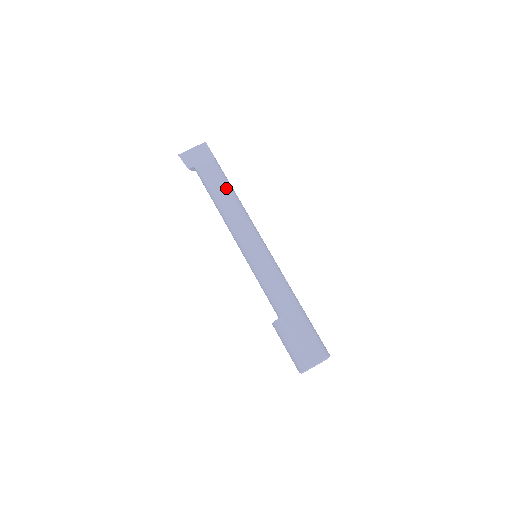
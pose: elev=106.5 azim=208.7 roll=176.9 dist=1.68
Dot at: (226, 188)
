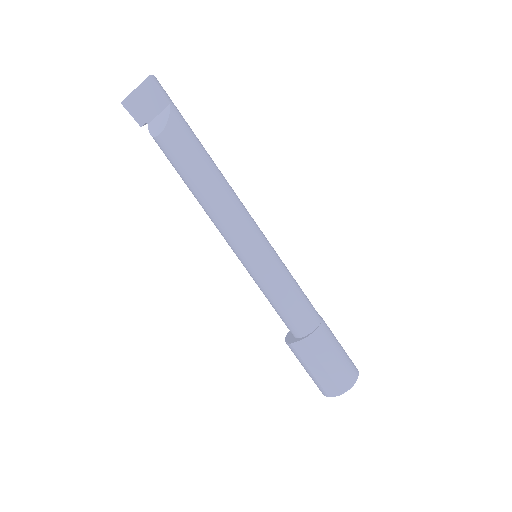
Dot at: (193, 169)
